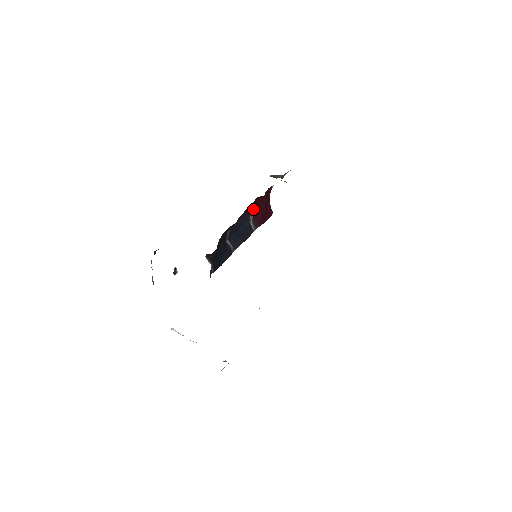
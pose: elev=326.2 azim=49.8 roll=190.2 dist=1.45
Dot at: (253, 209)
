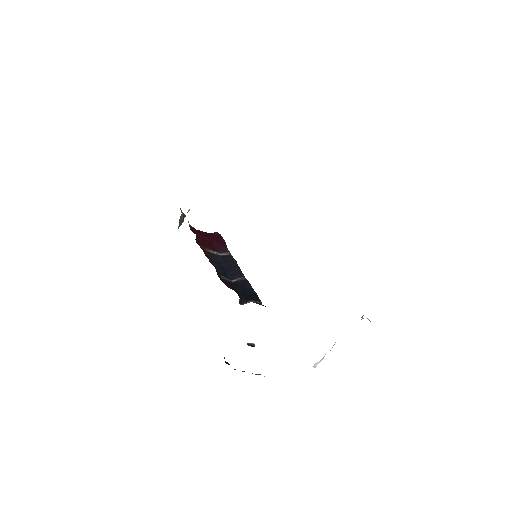
Dot at: (207, 249)
